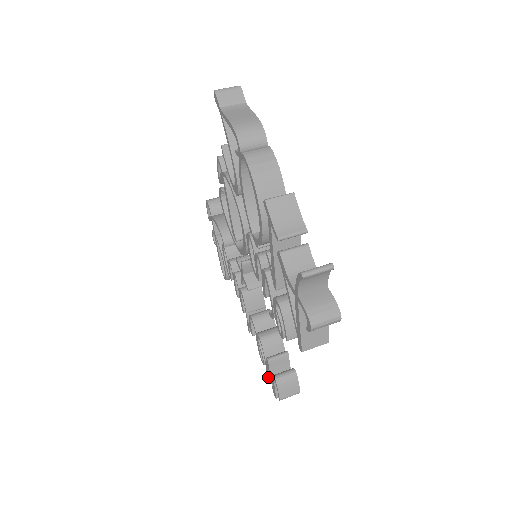
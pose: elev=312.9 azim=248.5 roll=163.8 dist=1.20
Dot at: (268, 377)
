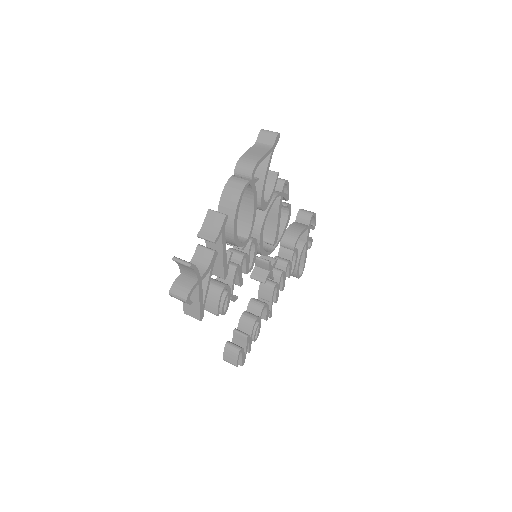
Dot at: occluded
